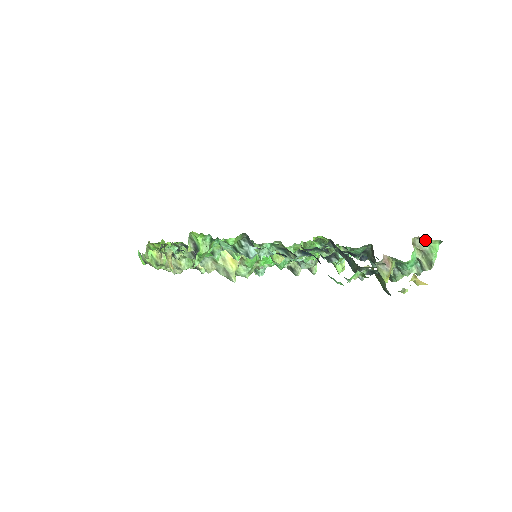
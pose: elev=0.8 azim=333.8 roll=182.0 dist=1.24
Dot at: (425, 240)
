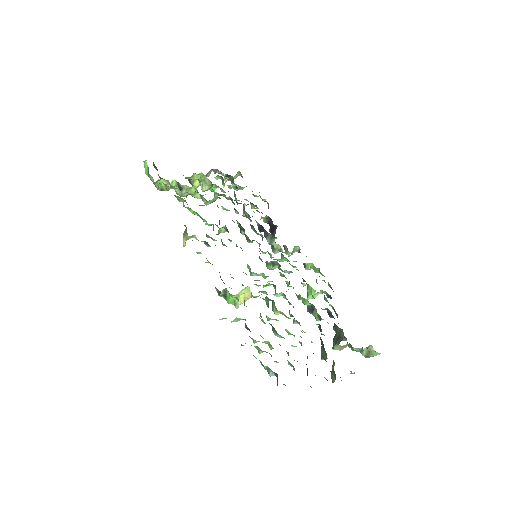
Dot at: occluded
